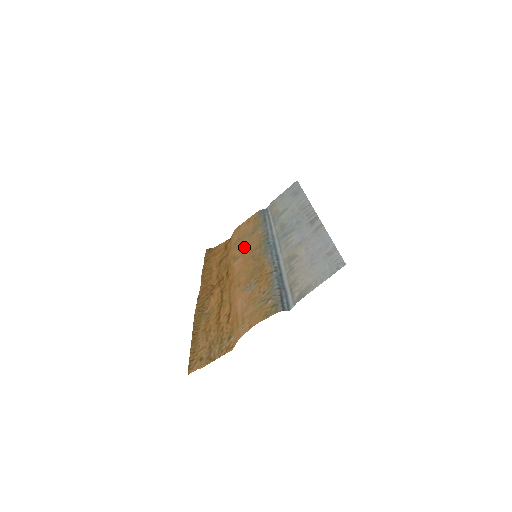
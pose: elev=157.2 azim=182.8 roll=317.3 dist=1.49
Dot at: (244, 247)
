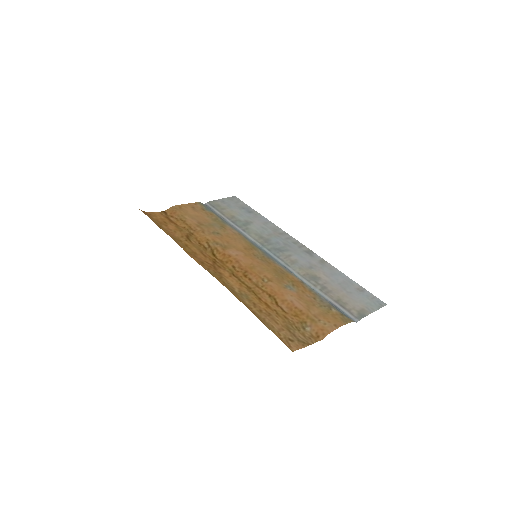
Dot at: (226, 238)
